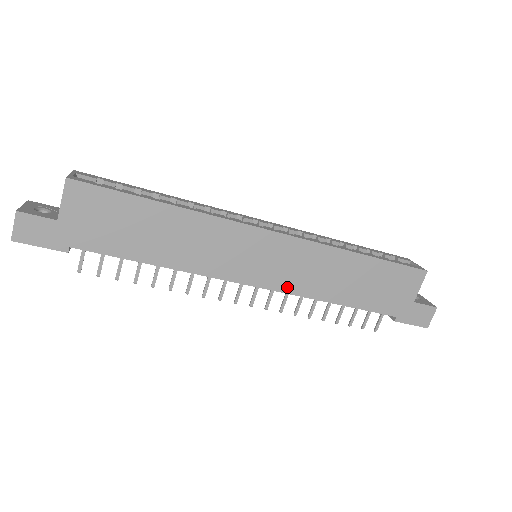
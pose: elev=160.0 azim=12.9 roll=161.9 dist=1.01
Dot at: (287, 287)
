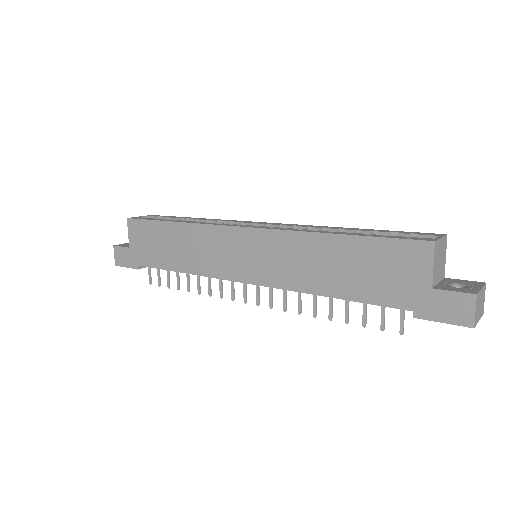
Dot at: (274, 281)
